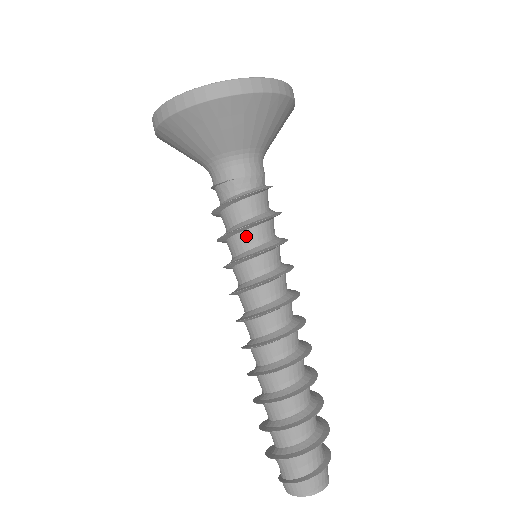
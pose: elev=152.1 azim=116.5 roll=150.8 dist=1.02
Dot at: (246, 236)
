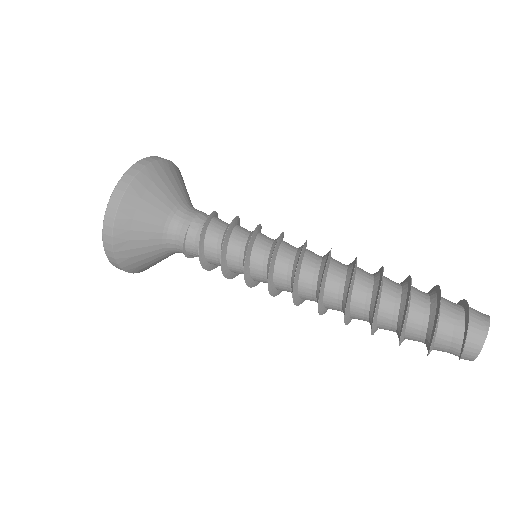
Dot at: (233, 243)
